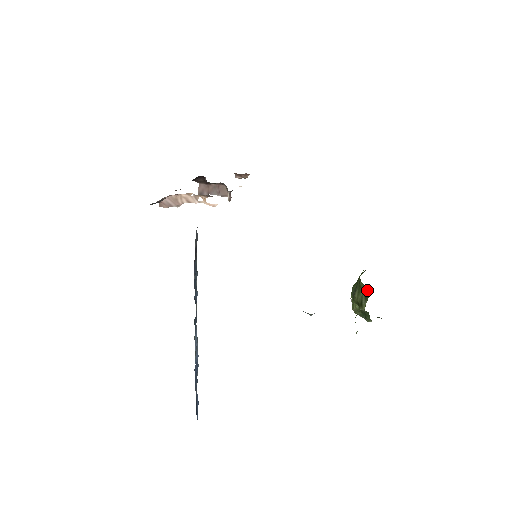
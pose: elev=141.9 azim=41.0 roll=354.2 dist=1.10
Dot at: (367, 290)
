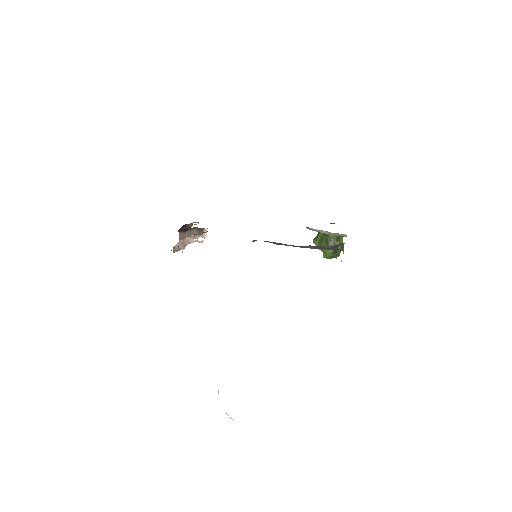
Dot at: occluded
